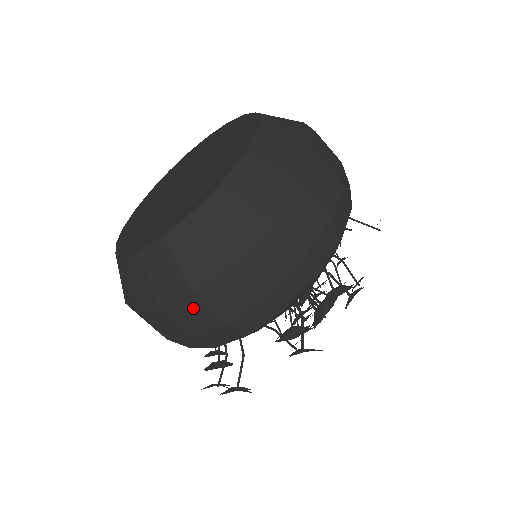
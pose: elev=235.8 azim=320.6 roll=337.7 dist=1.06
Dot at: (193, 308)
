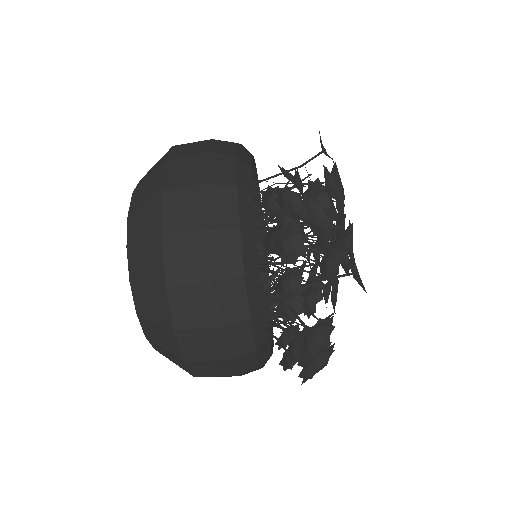
Dot at: (183, 298)
